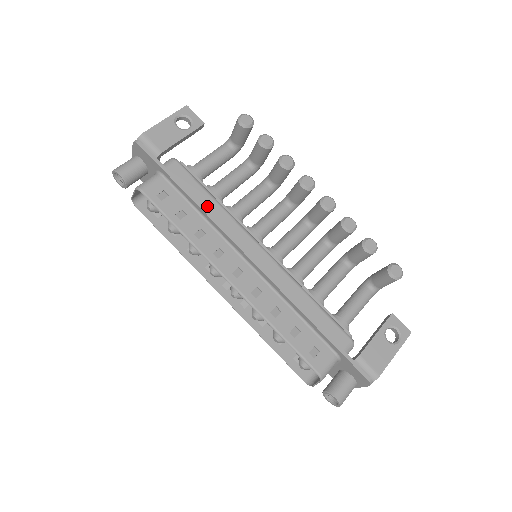
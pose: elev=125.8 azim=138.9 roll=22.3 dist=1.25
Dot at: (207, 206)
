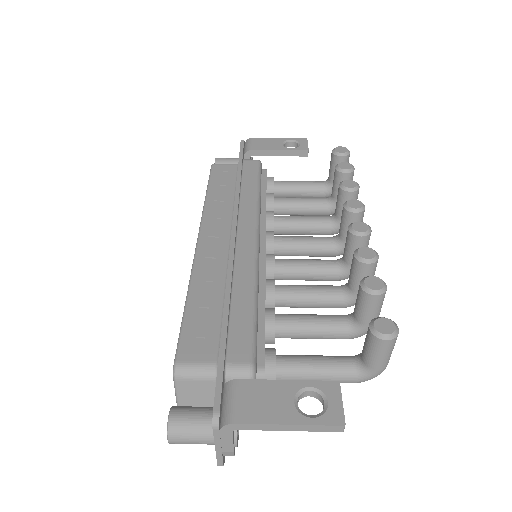
Dot at: (246, 190)
